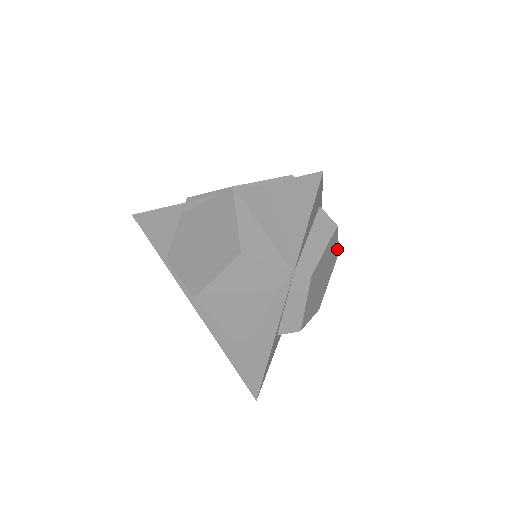
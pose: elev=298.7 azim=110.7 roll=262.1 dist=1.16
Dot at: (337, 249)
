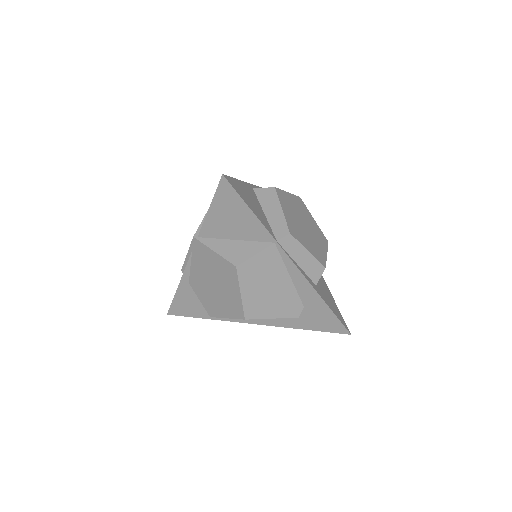
Dot at: (295, 198)
